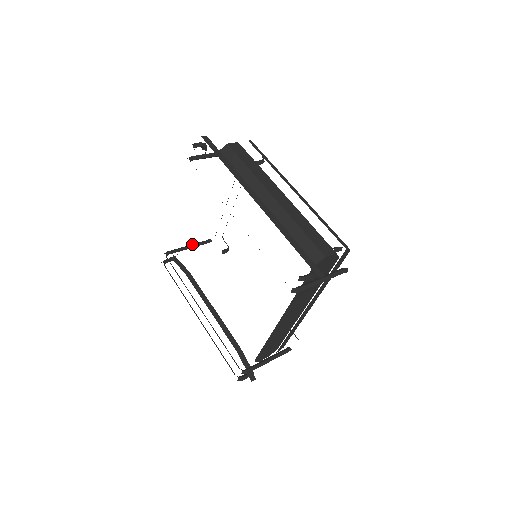
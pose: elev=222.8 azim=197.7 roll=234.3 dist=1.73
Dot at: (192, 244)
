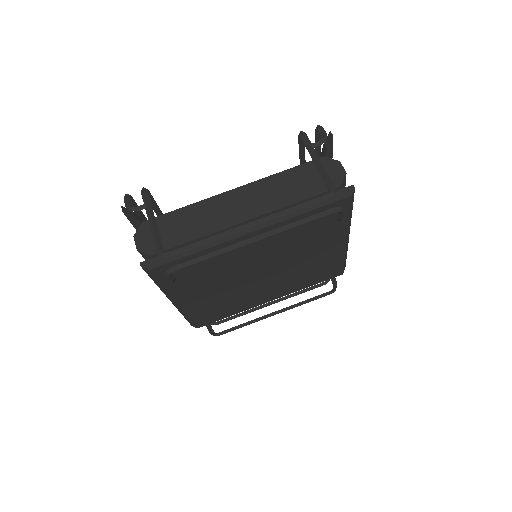
Dot at: occluded
